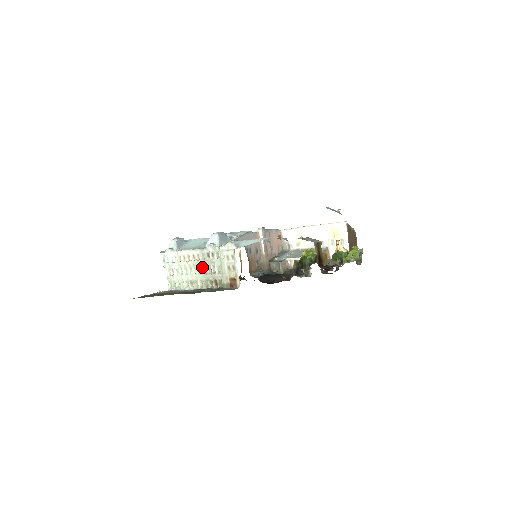
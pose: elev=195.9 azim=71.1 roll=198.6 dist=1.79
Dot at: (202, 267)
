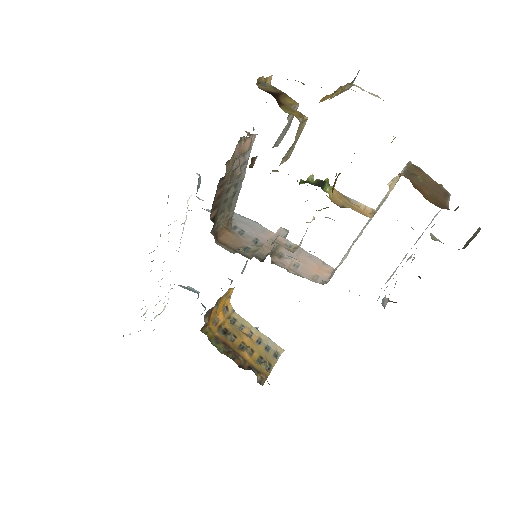
Dot at: occluded
